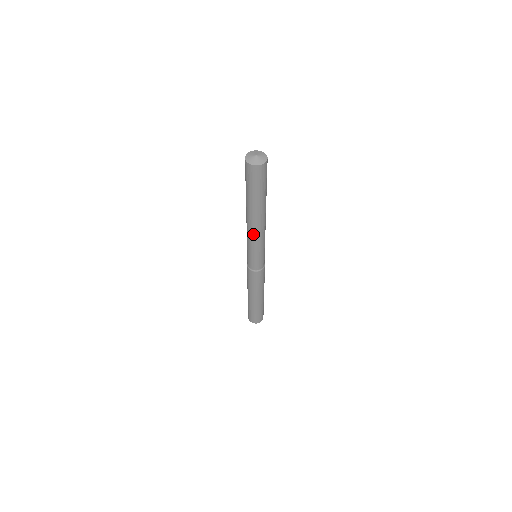
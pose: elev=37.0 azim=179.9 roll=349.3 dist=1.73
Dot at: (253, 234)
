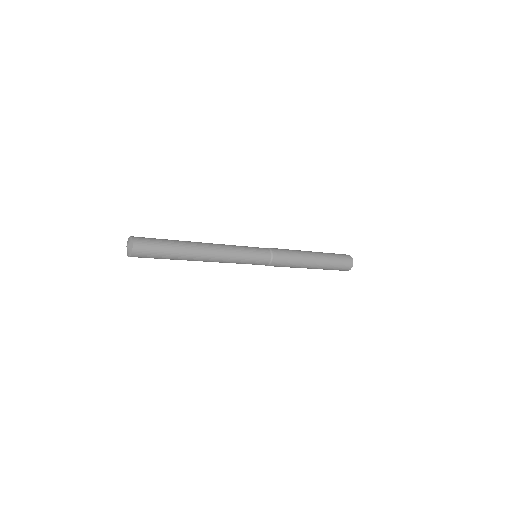
Dot at: occluded
